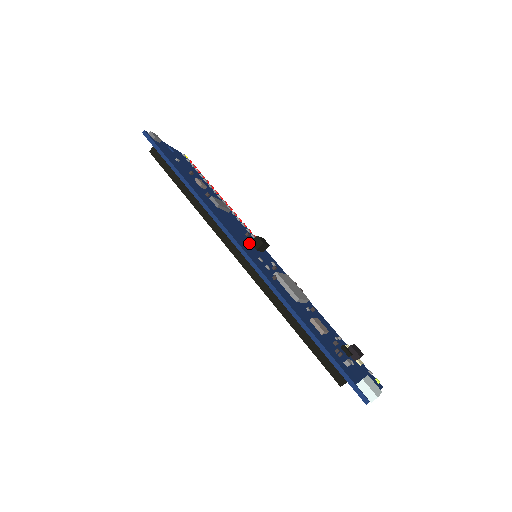
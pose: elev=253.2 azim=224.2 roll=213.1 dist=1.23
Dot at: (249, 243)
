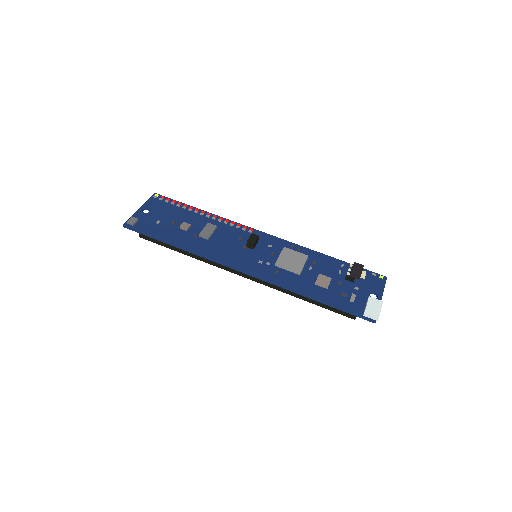
Dot at: (246, 249)
